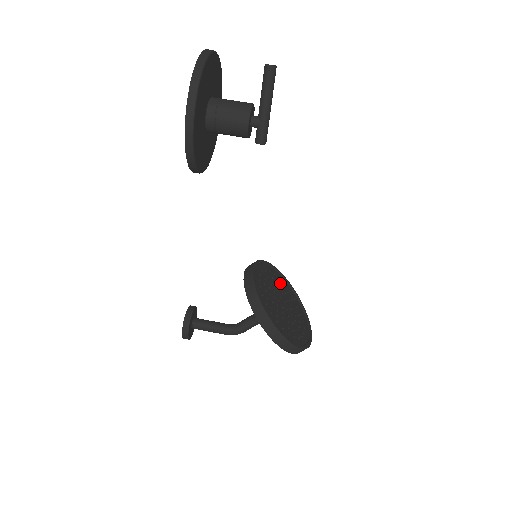
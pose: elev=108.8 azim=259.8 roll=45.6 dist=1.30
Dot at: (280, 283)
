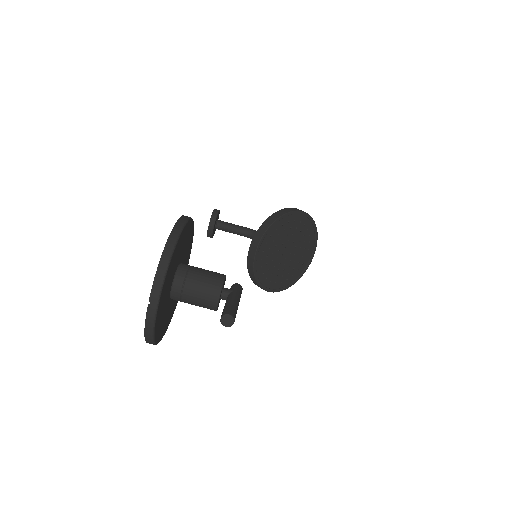
Dot at: (288, 227)
